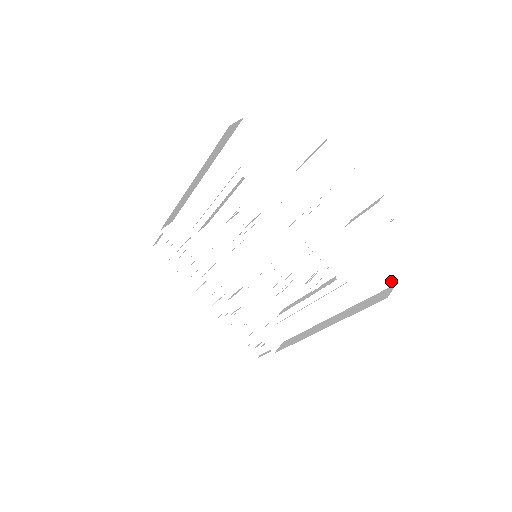
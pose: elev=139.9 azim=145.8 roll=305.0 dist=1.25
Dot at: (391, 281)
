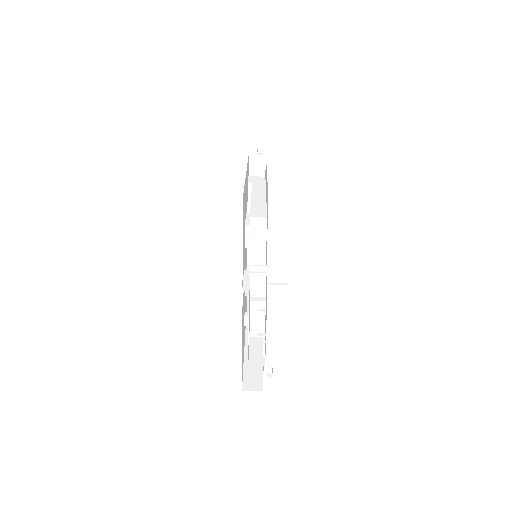
Dot at: occluded
